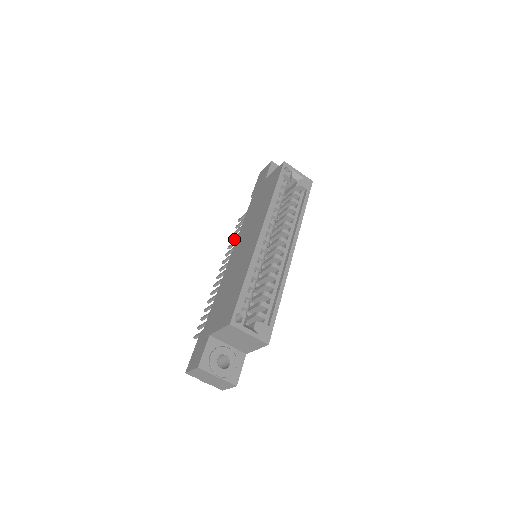
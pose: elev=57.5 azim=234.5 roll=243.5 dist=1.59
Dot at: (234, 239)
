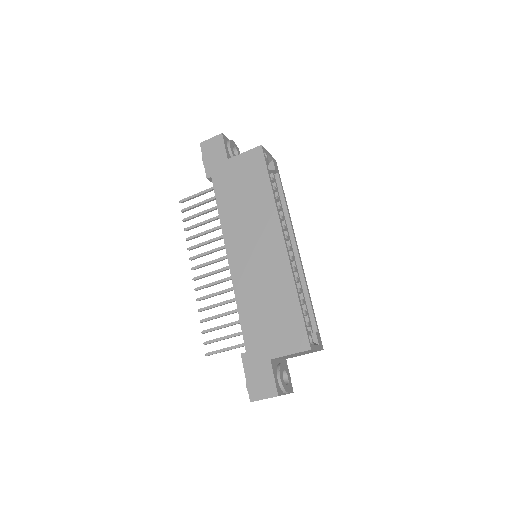
Dot at: (192, 228)
